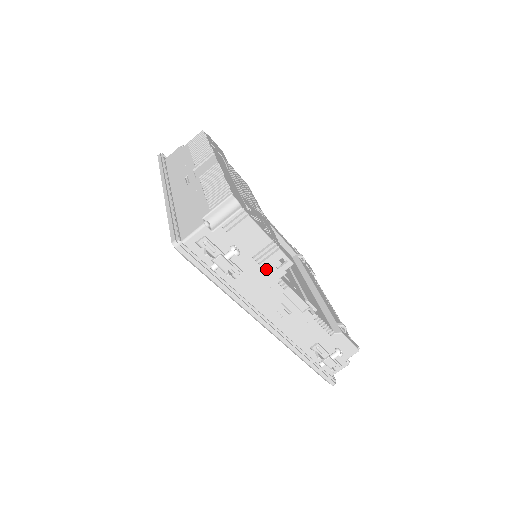
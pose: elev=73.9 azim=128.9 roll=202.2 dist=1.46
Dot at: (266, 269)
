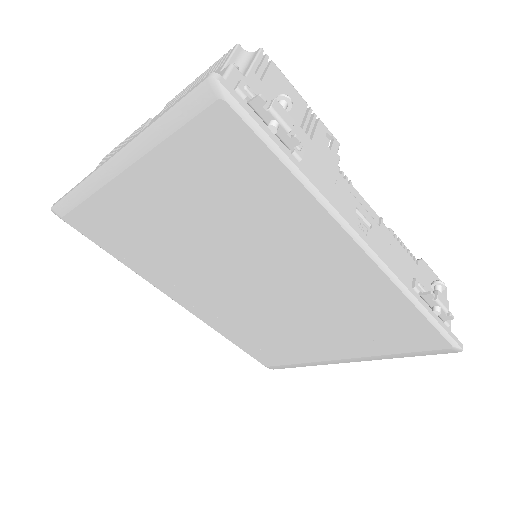
Dot at: (320, 149)
